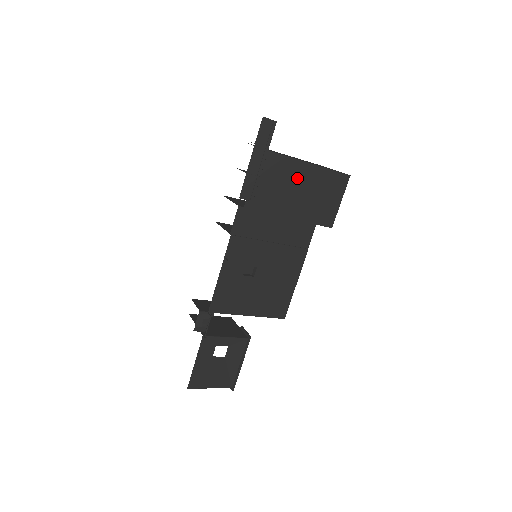
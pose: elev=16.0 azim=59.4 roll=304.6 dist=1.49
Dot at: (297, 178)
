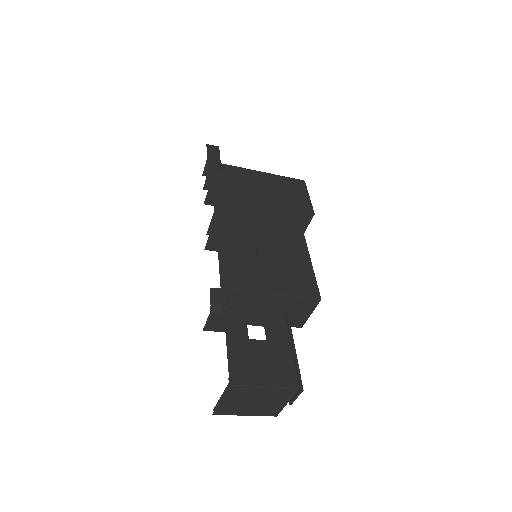
Dot at: (257, 180)
